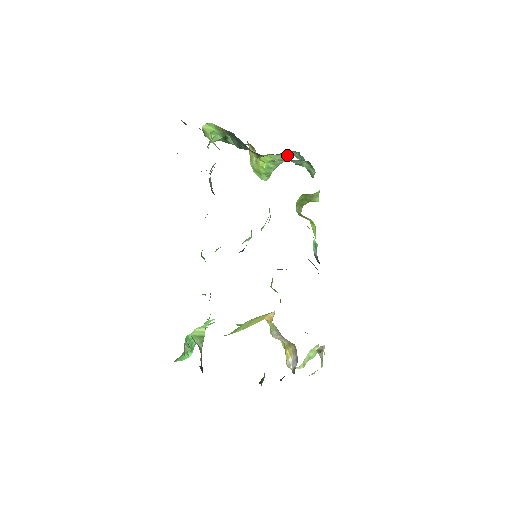
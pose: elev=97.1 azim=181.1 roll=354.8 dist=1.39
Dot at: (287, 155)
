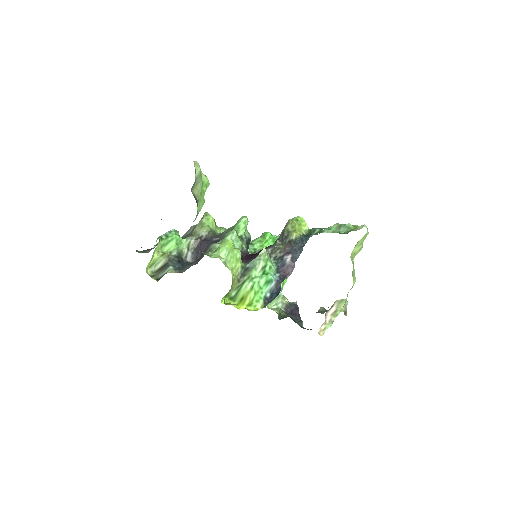
Dot at: occluded
